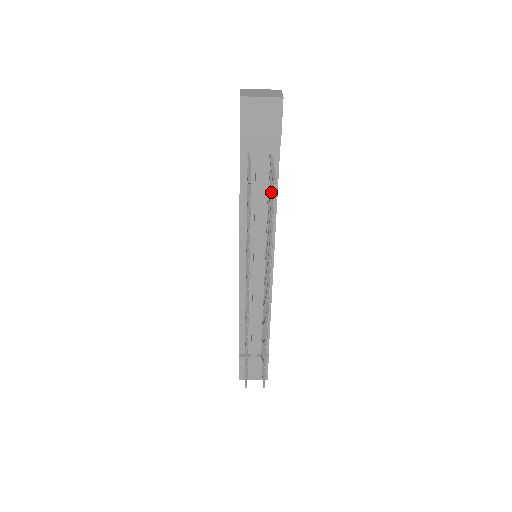
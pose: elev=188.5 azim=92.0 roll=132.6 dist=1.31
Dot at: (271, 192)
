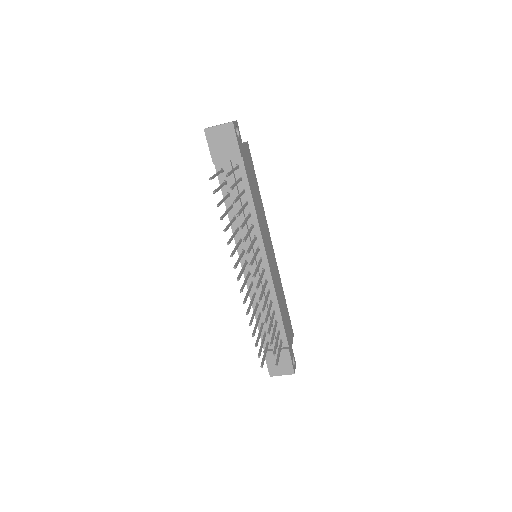
Dot at: (231, 186)
